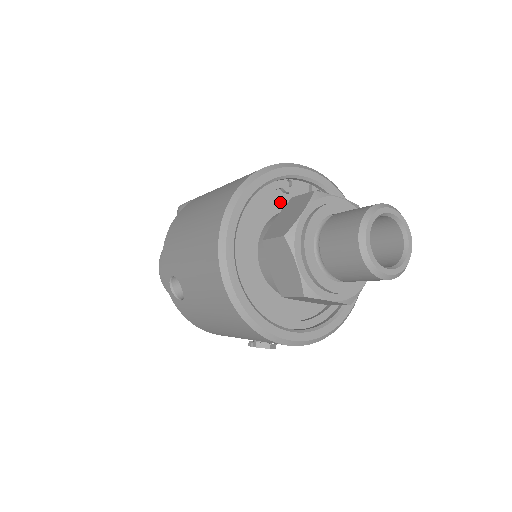
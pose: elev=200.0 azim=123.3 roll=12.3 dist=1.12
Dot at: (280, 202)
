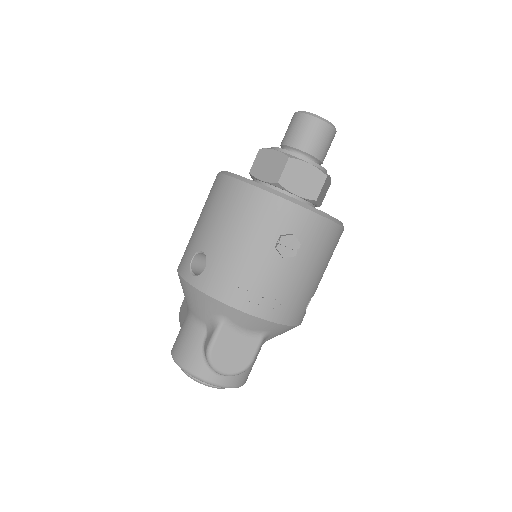
Dot at: occluded
